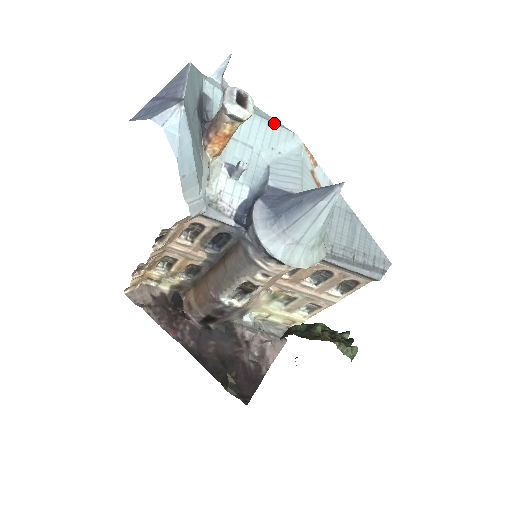
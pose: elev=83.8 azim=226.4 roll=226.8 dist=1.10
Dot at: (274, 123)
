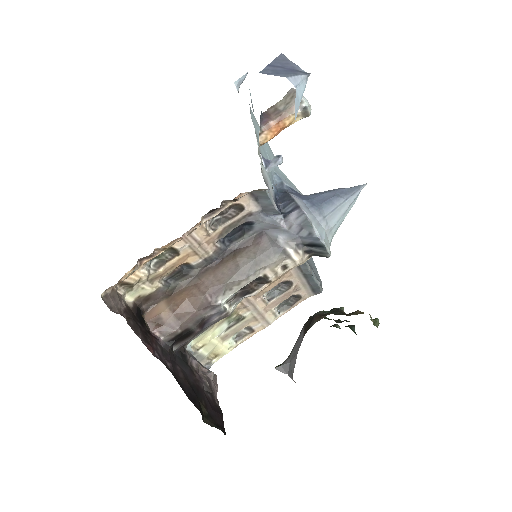
Dot at: occluded
